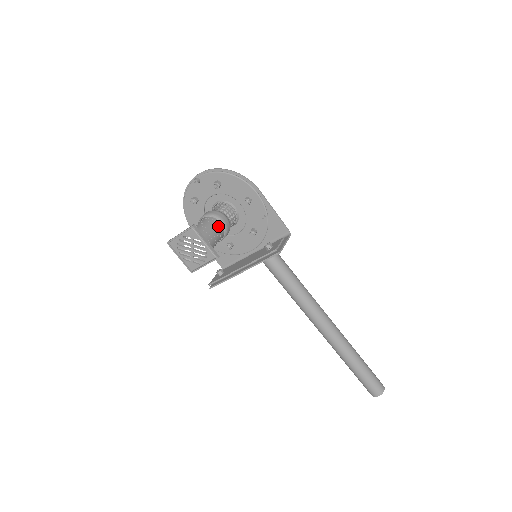
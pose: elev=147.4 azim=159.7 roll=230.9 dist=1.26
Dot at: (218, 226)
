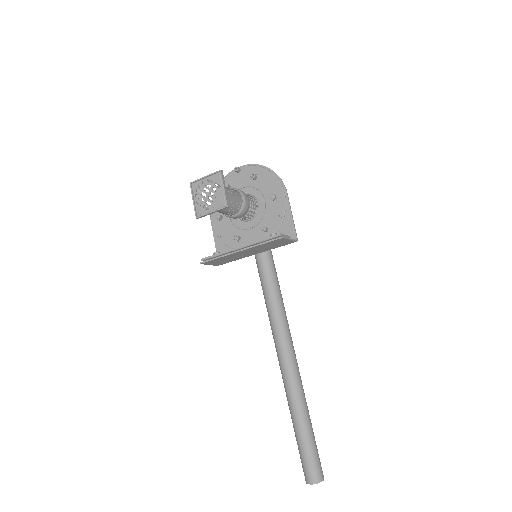
Dot at: (239, 197)
